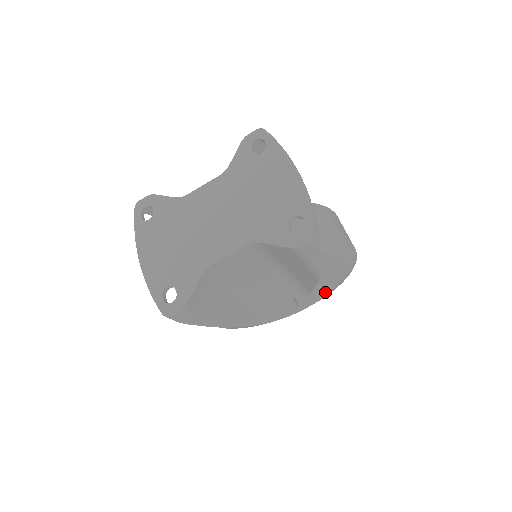
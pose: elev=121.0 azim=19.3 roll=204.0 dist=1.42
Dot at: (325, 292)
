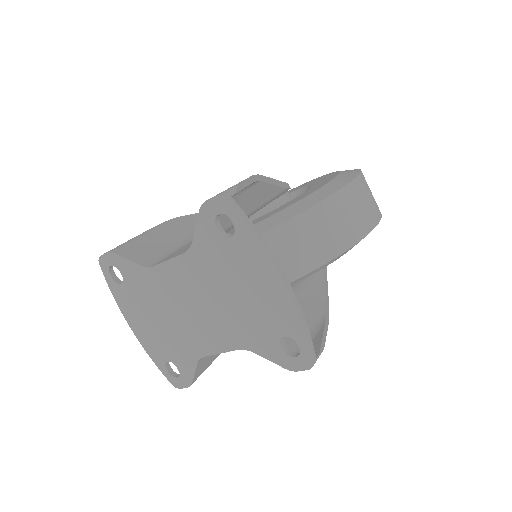
Dot at: occluded
